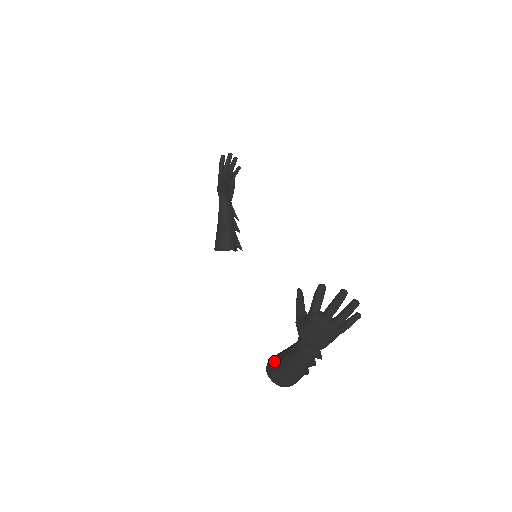
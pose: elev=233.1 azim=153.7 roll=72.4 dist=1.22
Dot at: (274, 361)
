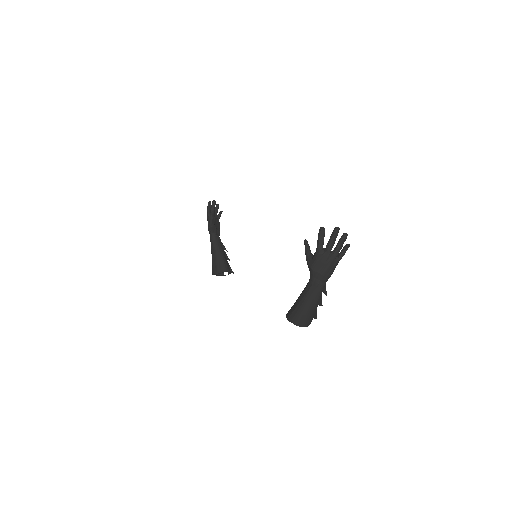
Dot at: (292, 308)
